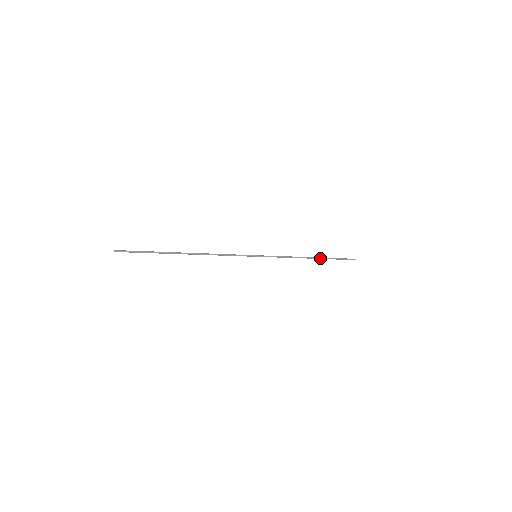
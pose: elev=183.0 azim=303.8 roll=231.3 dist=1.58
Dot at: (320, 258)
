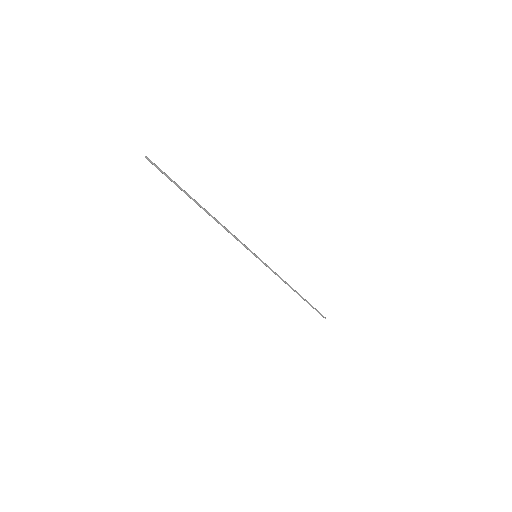
Dot at: (302, 297)
